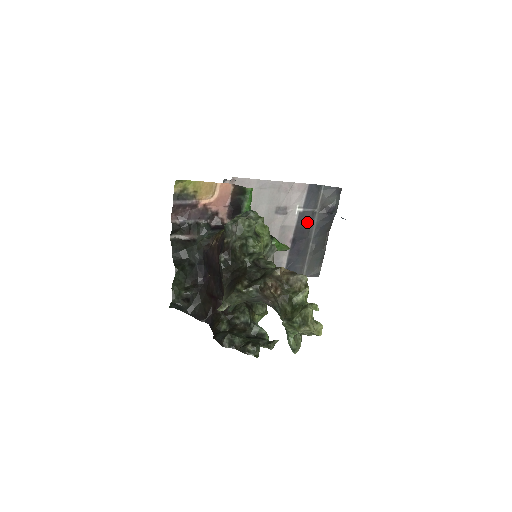
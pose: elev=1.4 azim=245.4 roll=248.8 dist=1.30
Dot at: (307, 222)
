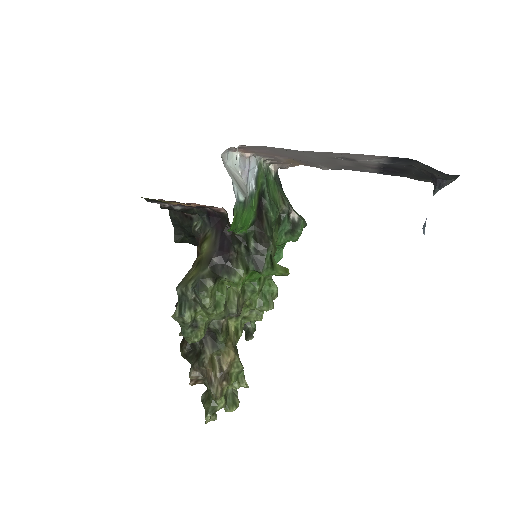
Dot at: (401, 166)
